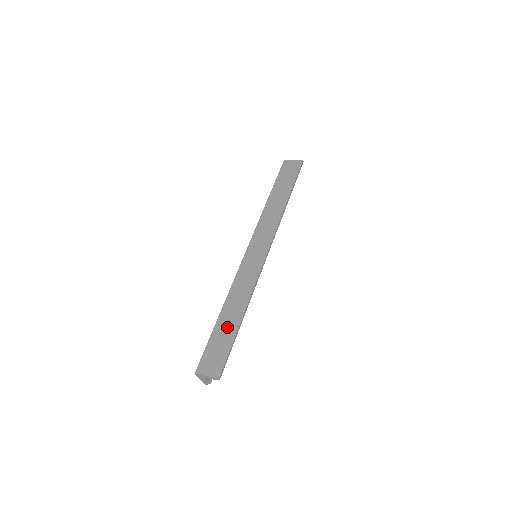
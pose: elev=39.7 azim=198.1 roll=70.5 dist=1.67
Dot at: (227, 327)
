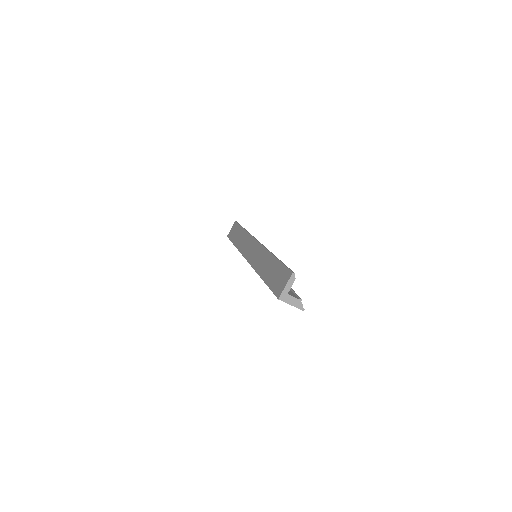
Dot at: (271, 269)
